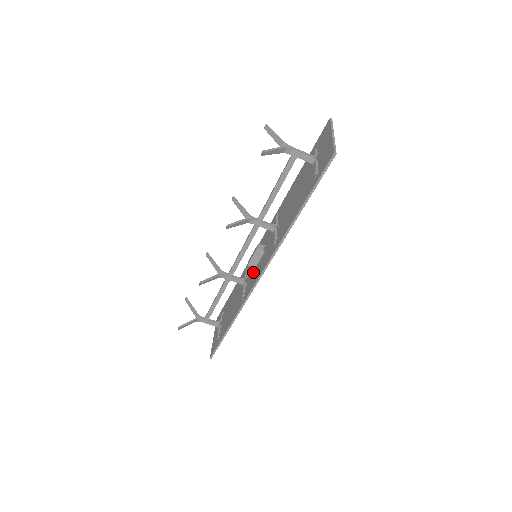
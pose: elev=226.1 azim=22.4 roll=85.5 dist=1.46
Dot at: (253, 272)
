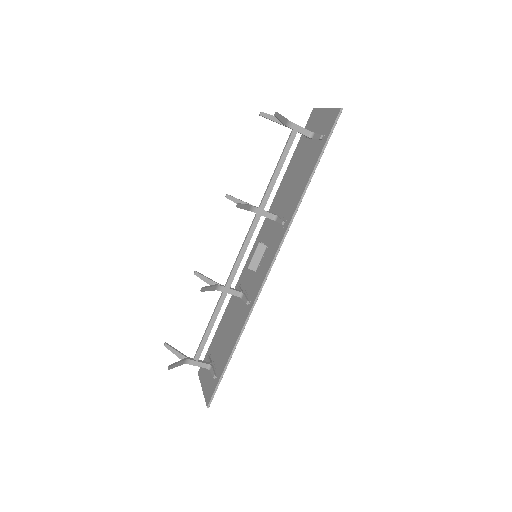
Dot at: (255, 275)
